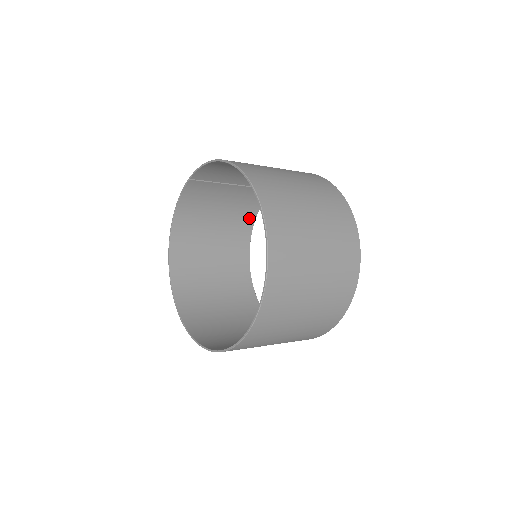
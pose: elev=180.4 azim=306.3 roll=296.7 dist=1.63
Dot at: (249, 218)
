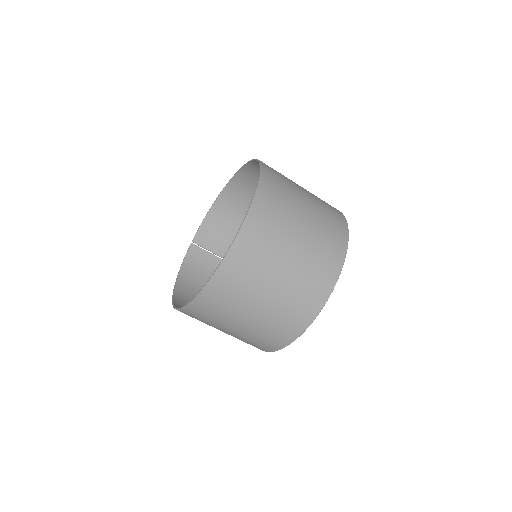
Dot at: occluded
